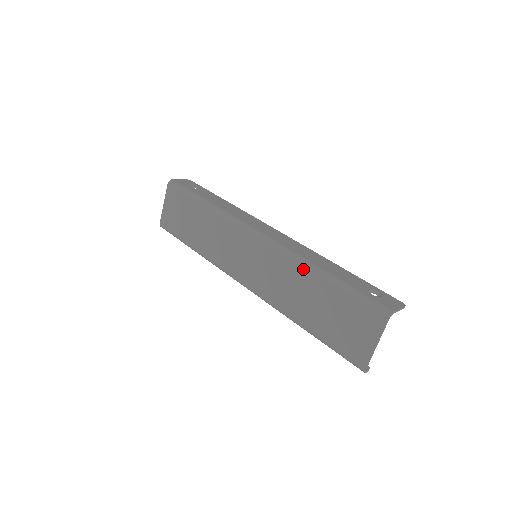
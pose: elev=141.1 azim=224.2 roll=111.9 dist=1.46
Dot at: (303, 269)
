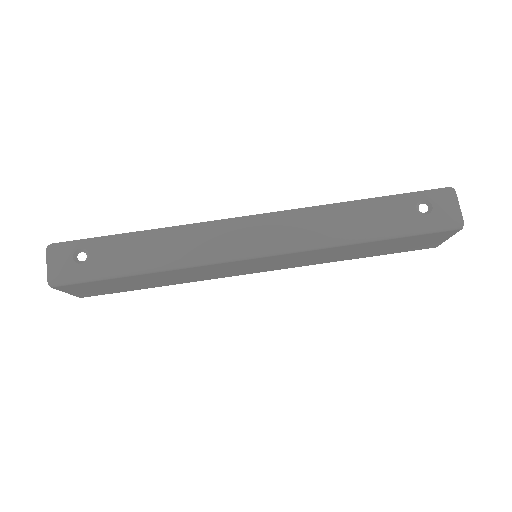
Dot at: (340, 248)
